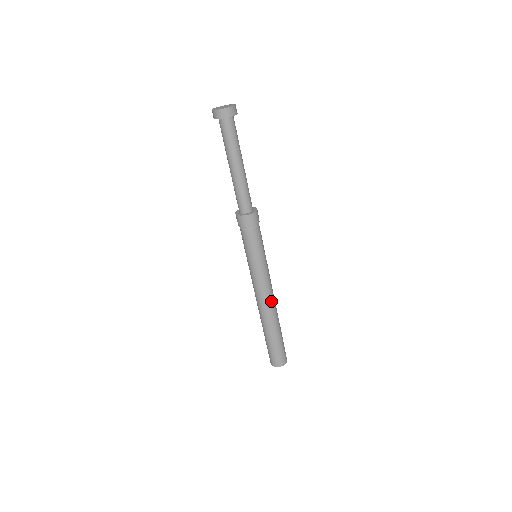
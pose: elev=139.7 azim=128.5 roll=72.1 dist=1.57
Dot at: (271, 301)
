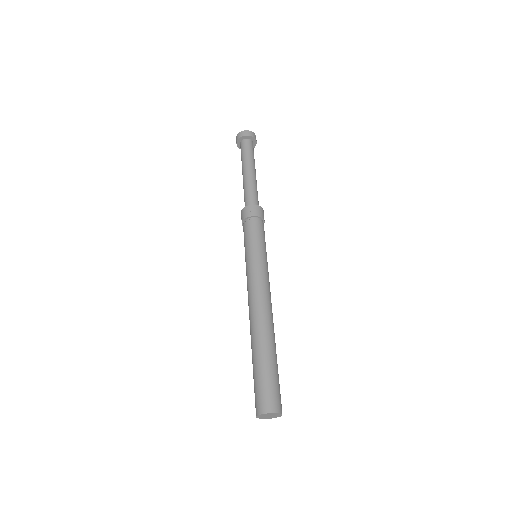
Dot at: (262, 304)
